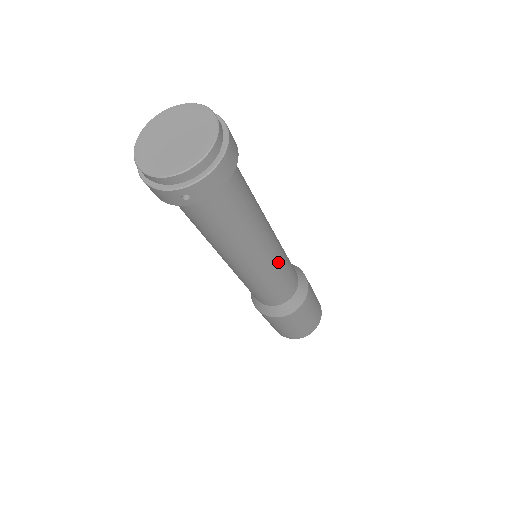
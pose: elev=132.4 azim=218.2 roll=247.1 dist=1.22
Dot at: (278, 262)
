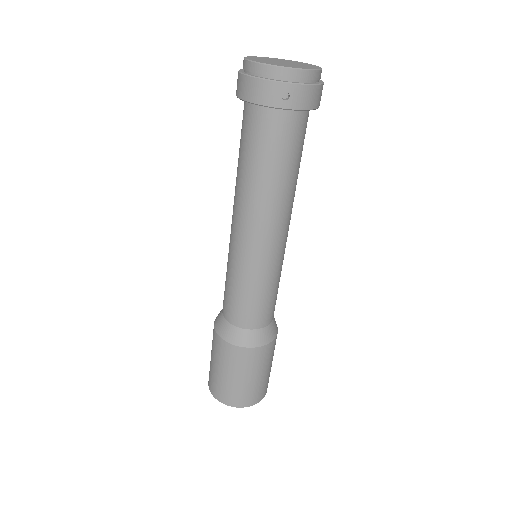
Dot at: (282, 261)
